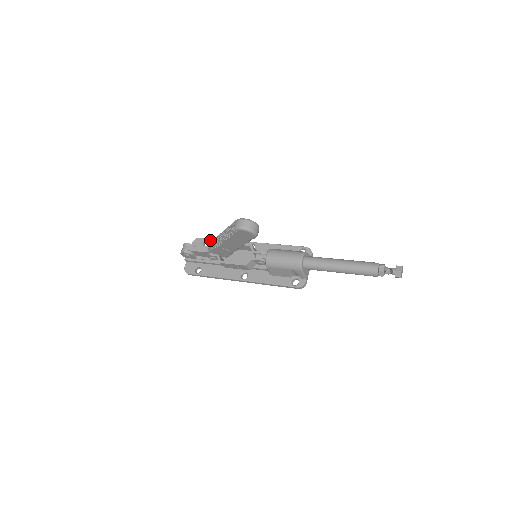
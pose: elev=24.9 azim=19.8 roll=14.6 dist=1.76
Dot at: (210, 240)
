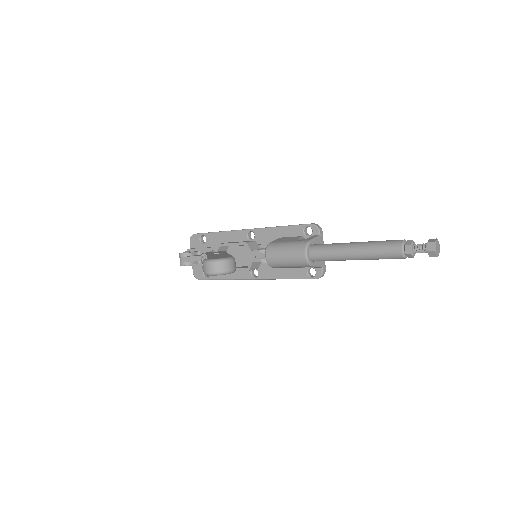
Dot at: (206, 235)
